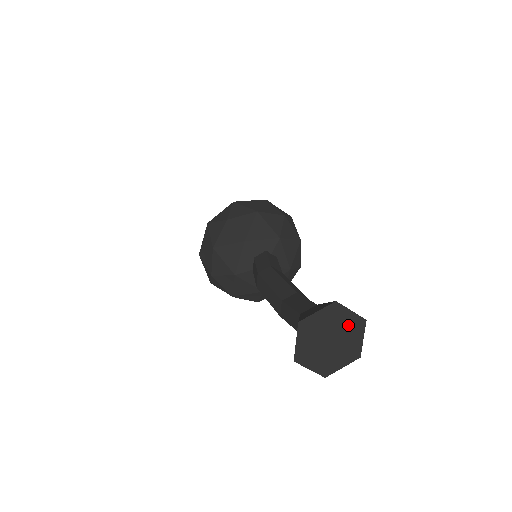
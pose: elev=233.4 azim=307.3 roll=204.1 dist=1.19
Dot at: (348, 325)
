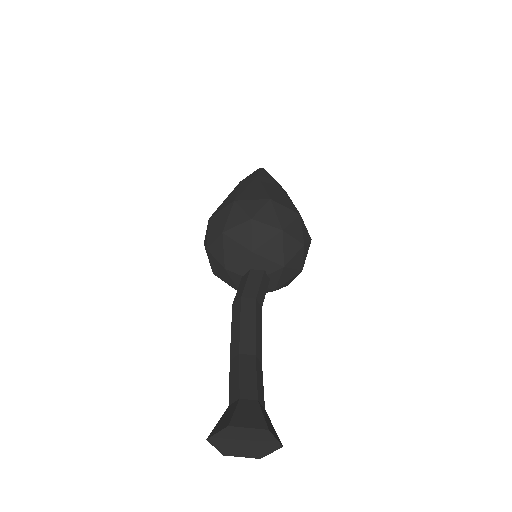
Dot at: (266, 443)
